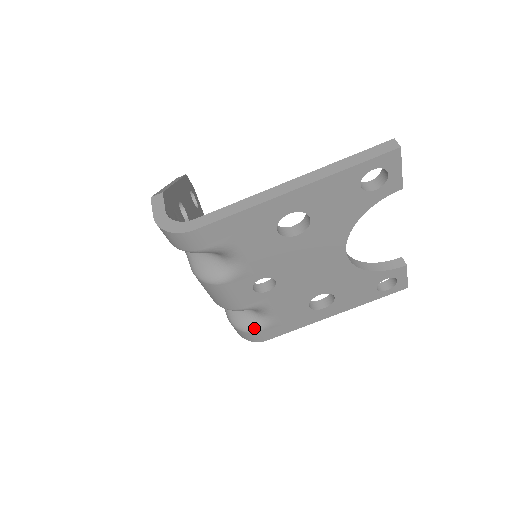
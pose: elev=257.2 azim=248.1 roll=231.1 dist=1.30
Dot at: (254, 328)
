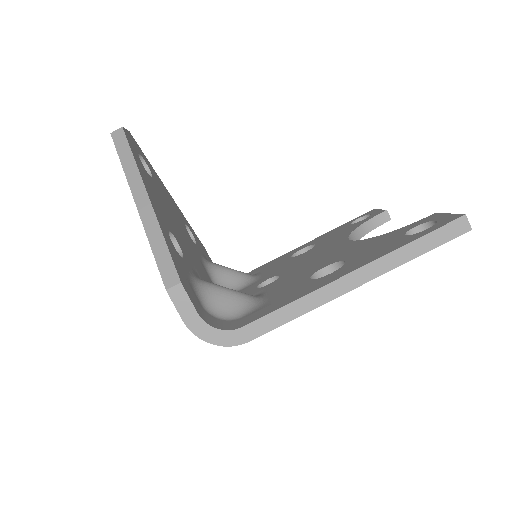
Dot at: occluded
